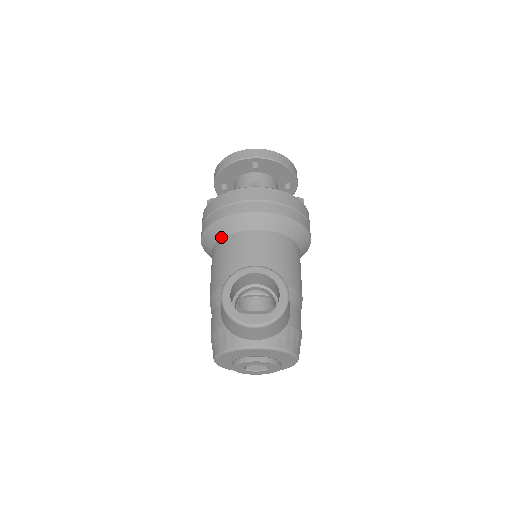
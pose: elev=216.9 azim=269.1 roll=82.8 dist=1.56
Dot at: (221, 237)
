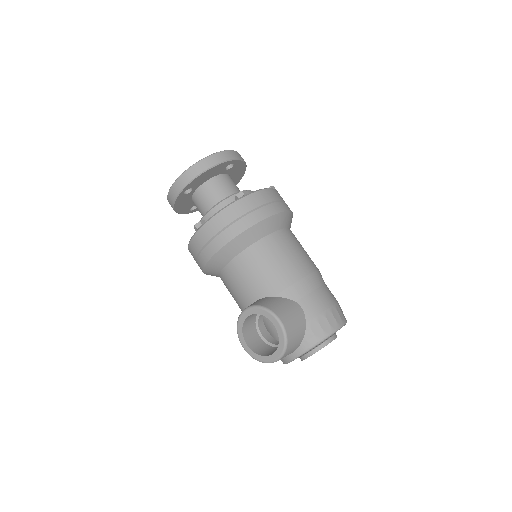
Dot at: (218, 276)
